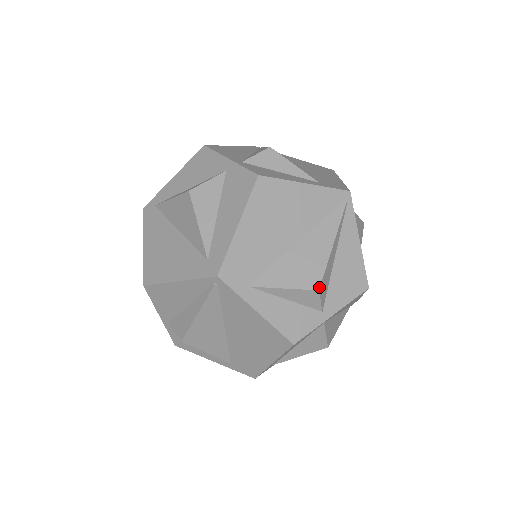
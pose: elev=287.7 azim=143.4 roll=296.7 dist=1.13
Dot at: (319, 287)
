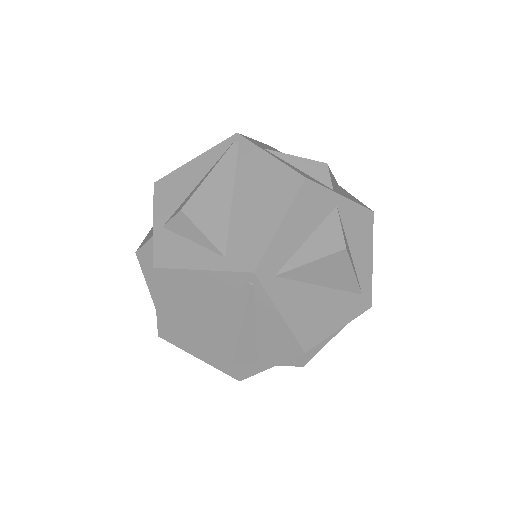
Dot at: (232, 361)
